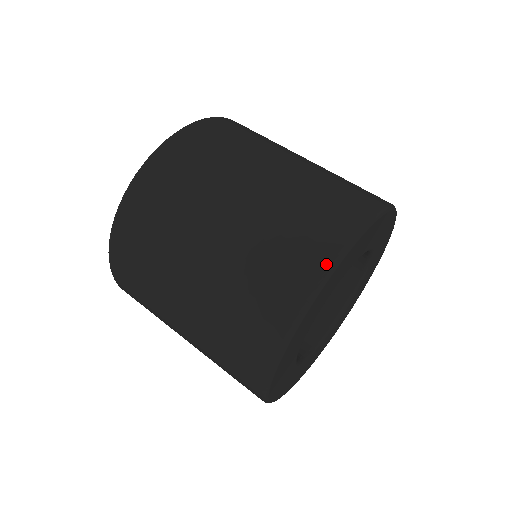
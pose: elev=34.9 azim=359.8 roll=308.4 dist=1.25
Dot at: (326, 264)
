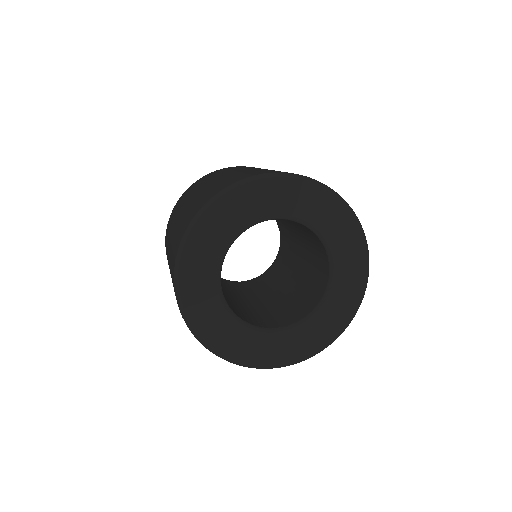
Dot at: (195, 214)
